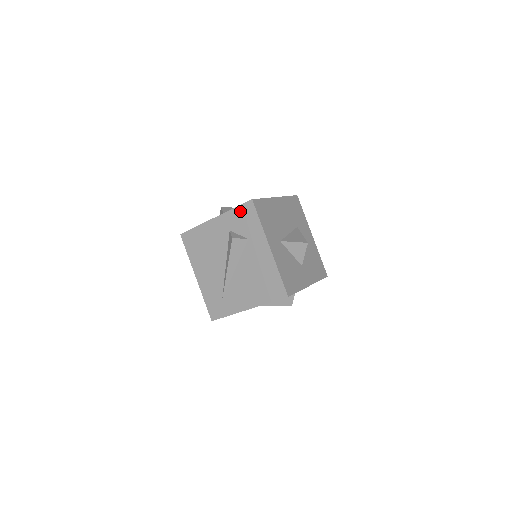
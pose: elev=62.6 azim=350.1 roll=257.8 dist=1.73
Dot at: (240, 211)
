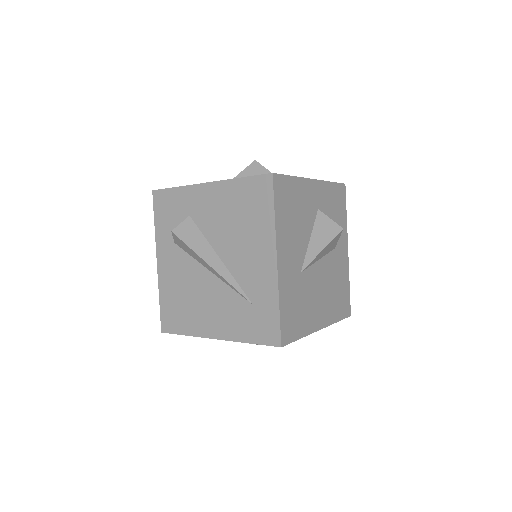
Dot at: (159, 215)
